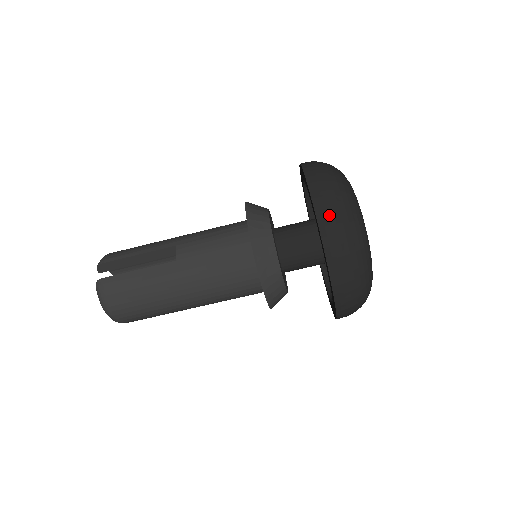
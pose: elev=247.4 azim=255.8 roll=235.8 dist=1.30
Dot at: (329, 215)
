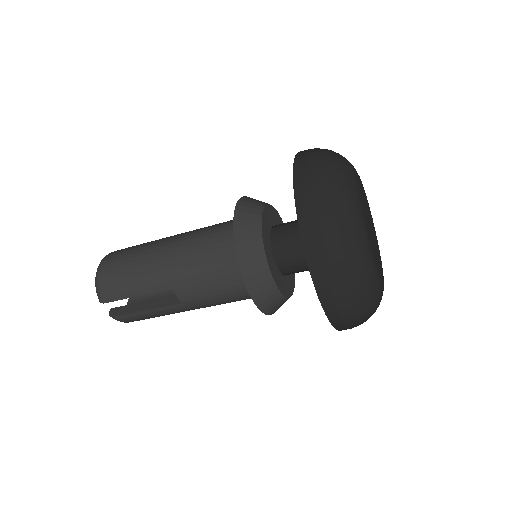
Dot at: (343, 318)
